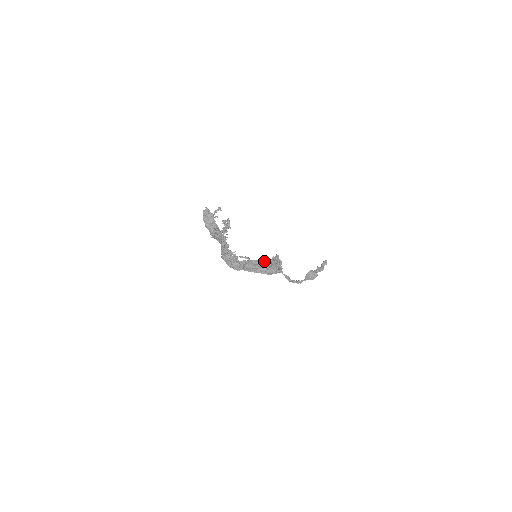
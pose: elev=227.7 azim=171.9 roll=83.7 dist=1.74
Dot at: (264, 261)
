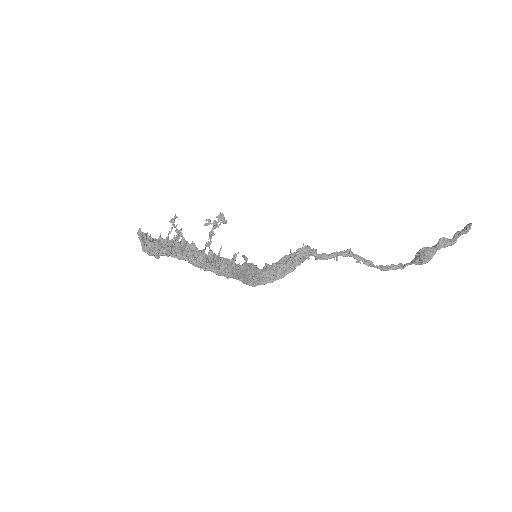
Dot at: (254, 266)
